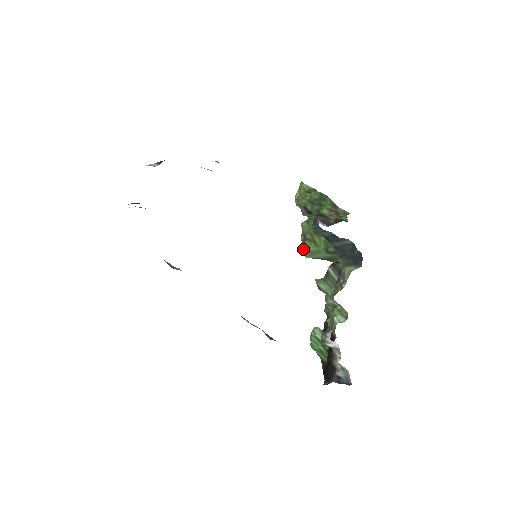
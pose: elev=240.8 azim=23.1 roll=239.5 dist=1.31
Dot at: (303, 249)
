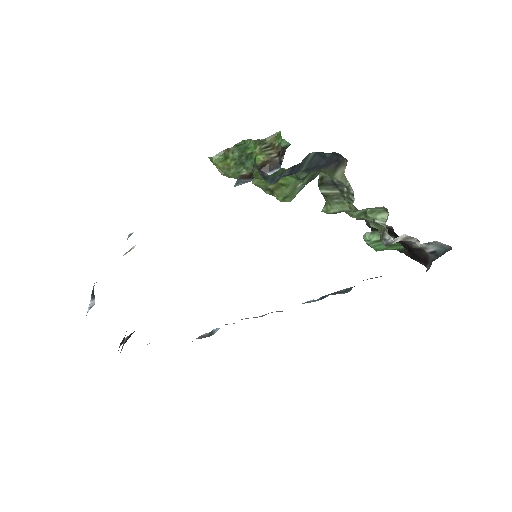
Dot at: (280, 200)
